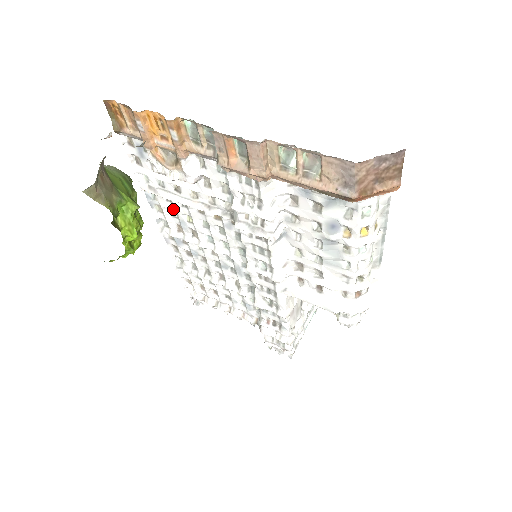
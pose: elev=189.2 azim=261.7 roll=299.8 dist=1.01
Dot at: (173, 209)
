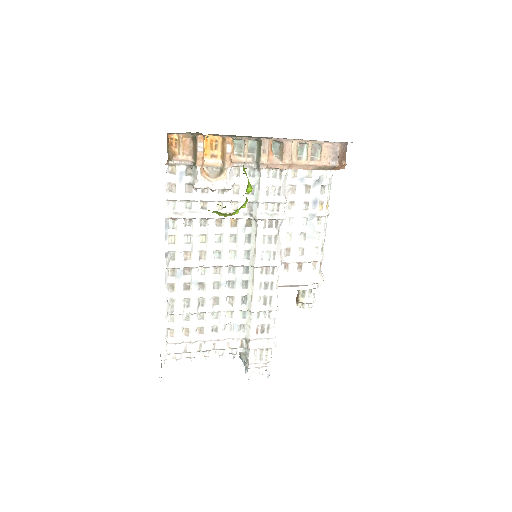
Dot at: (190, 233)
